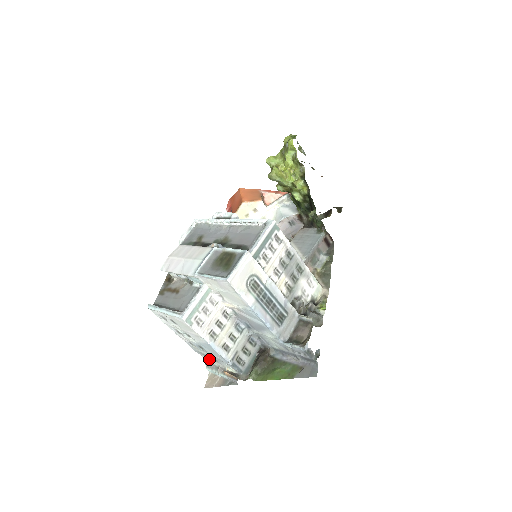
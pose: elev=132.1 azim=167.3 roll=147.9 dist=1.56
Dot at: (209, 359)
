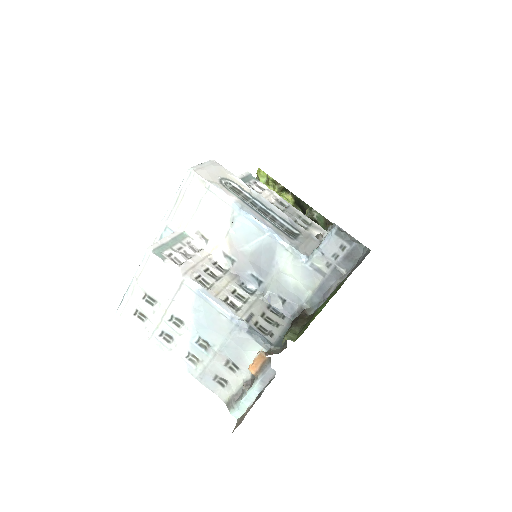
Dot at: (227, 384)
